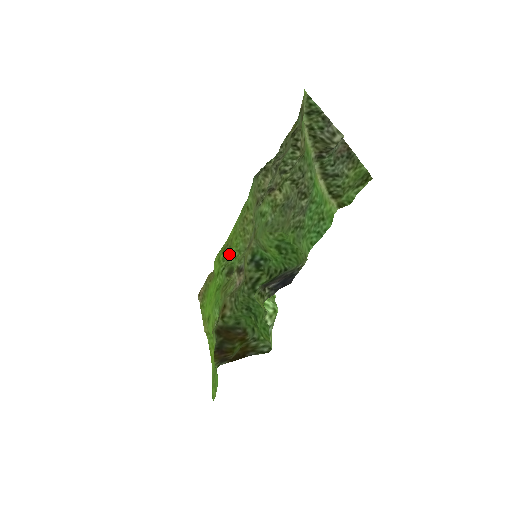
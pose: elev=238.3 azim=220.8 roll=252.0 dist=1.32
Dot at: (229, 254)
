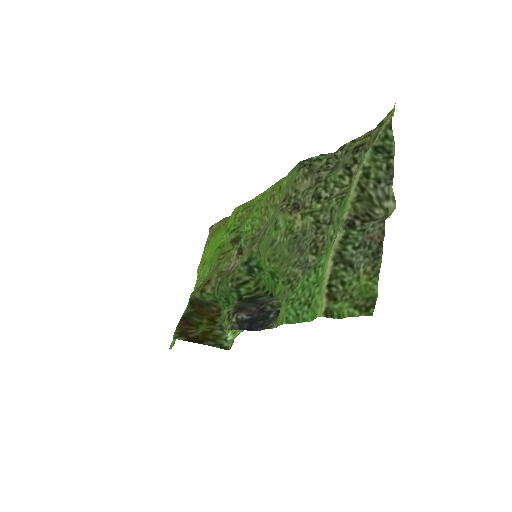
Dot at: (245, 219)
